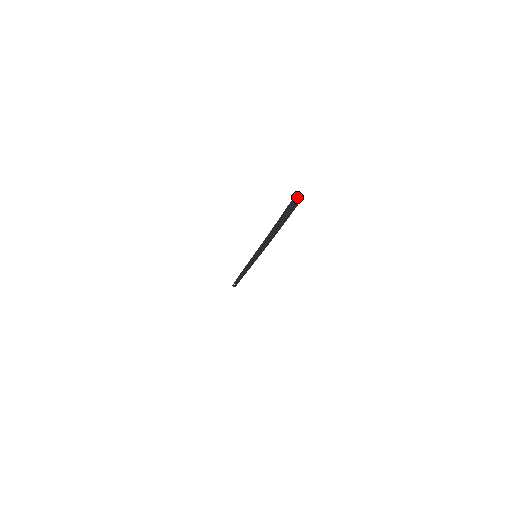
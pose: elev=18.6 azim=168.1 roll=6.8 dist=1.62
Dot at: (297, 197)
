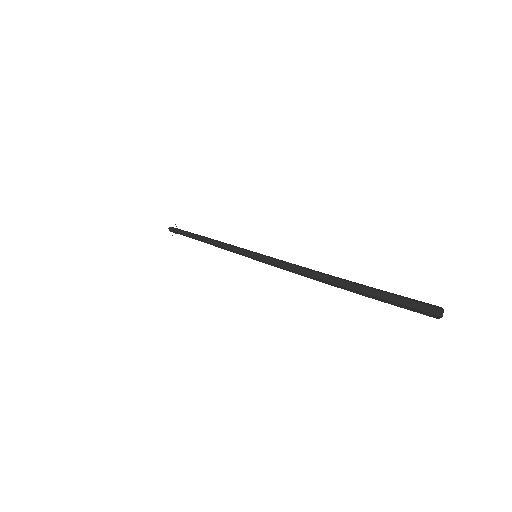
Dot at: (439, 307)
